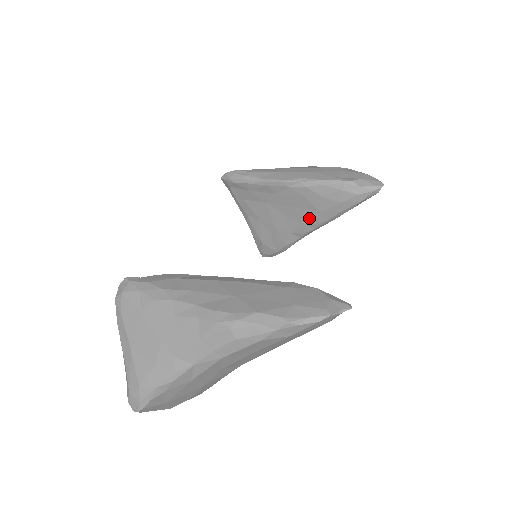
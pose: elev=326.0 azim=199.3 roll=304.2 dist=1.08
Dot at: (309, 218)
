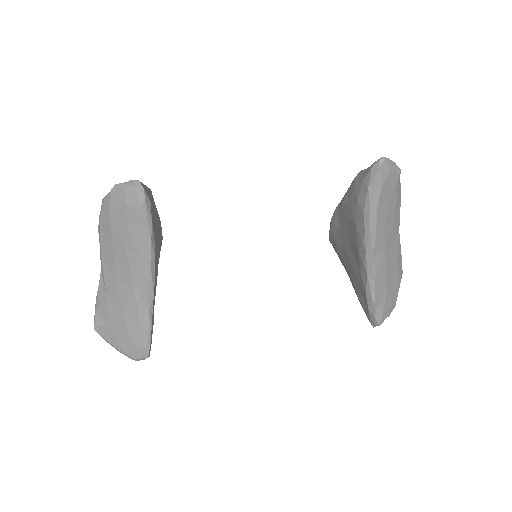
Dot at: (356, 239)
